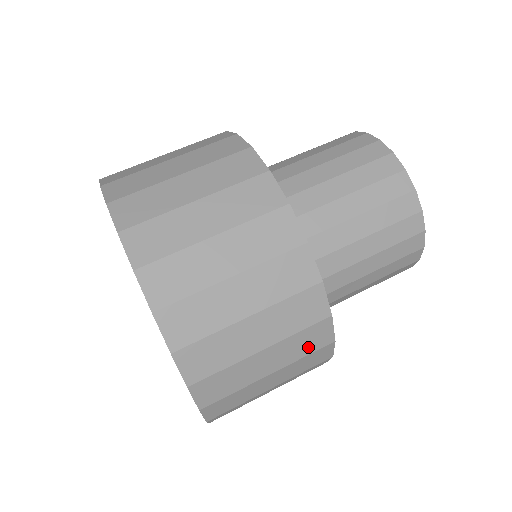
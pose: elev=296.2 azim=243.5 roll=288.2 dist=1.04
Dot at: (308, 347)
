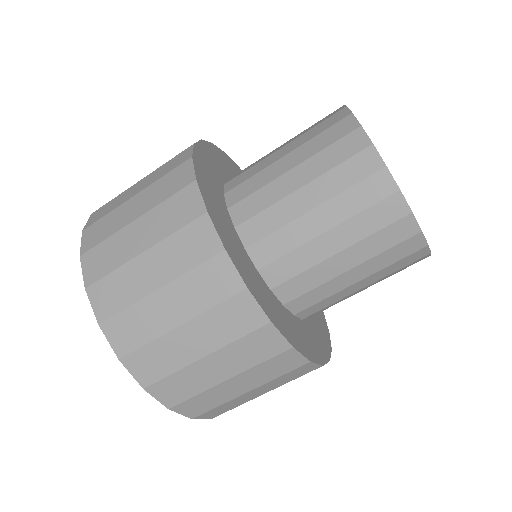
Dot at: occluded
